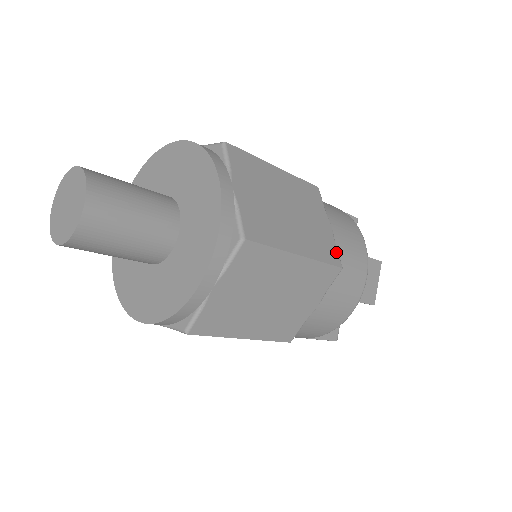
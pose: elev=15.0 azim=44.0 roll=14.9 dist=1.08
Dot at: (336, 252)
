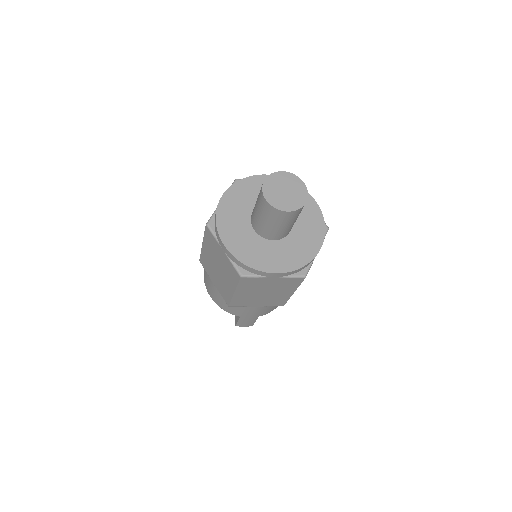
Dot at: occluded
